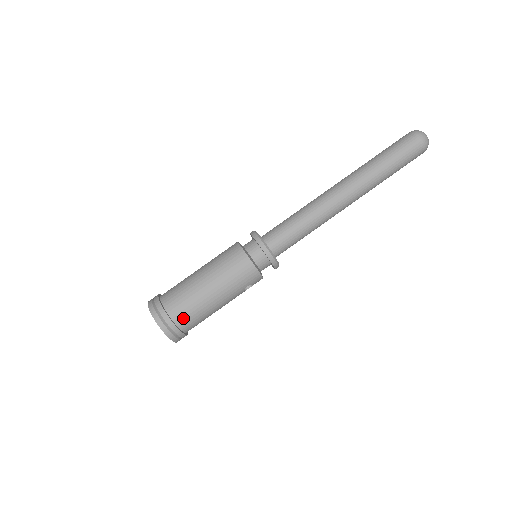
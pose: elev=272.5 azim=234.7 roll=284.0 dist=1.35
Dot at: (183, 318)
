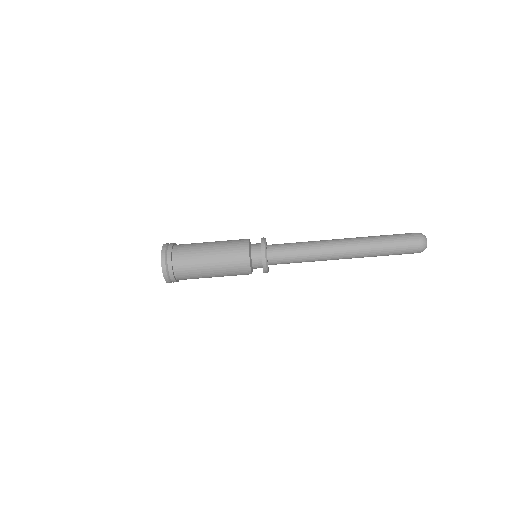
Dot at: (186, 279)
